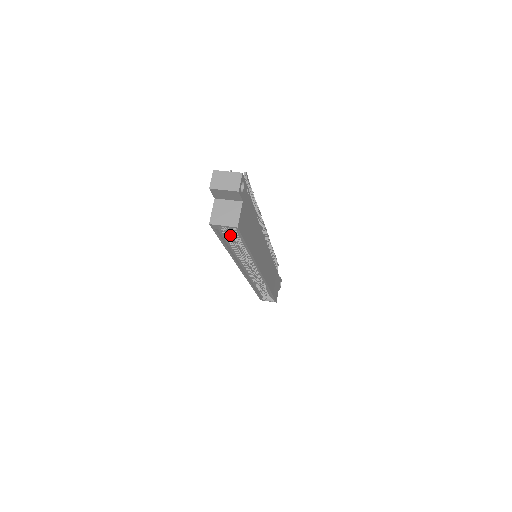
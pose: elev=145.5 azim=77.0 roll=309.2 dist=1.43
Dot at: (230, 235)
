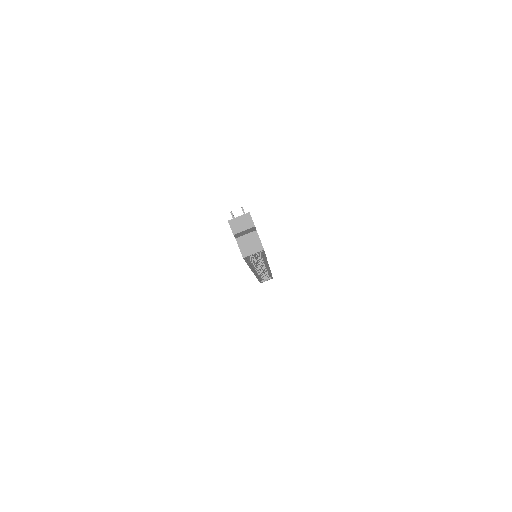
Dot at: (252, 256)
